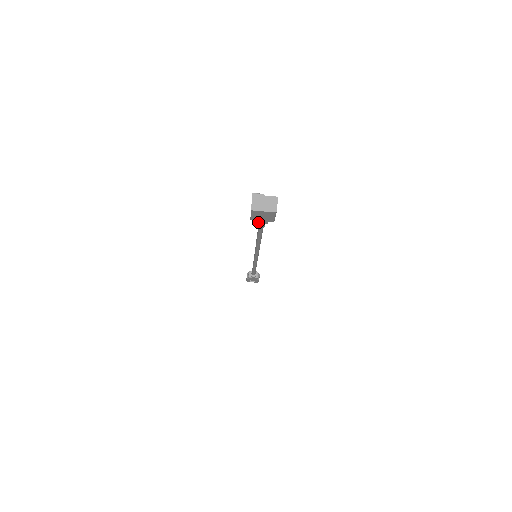
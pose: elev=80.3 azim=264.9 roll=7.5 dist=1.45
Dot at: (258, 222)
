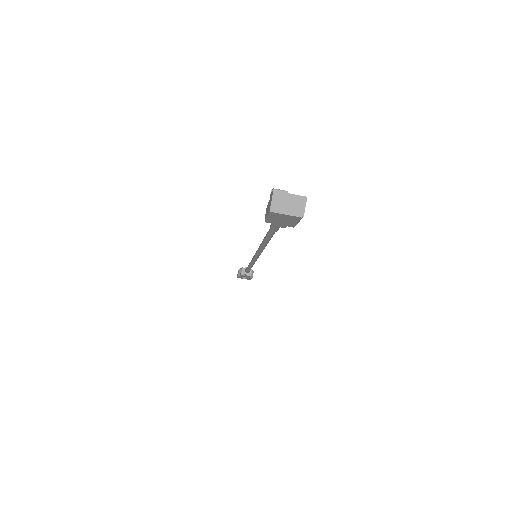
Dot at: (274, 225)
